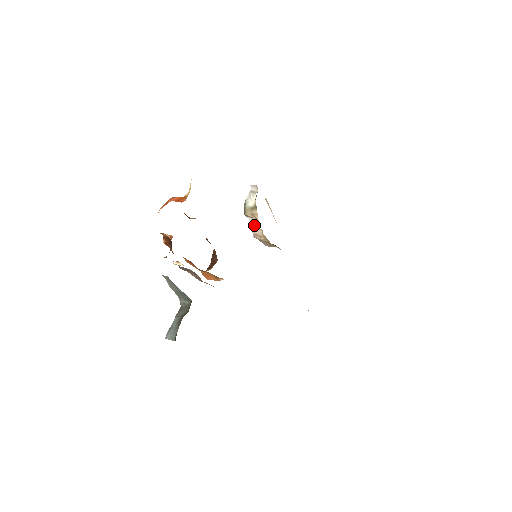
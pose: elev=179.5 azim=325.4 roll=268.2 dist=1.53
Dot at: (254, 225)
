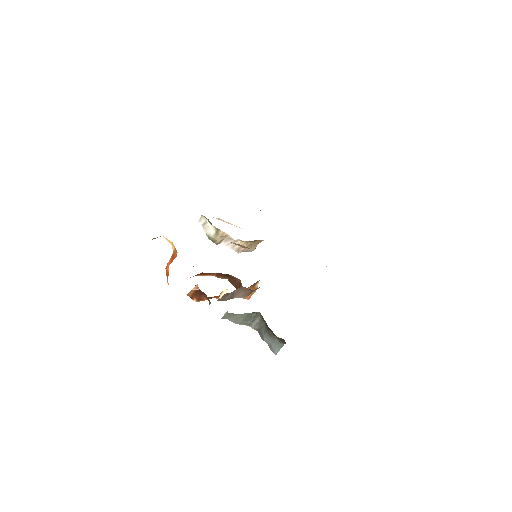
Dot at: (230, 243)
